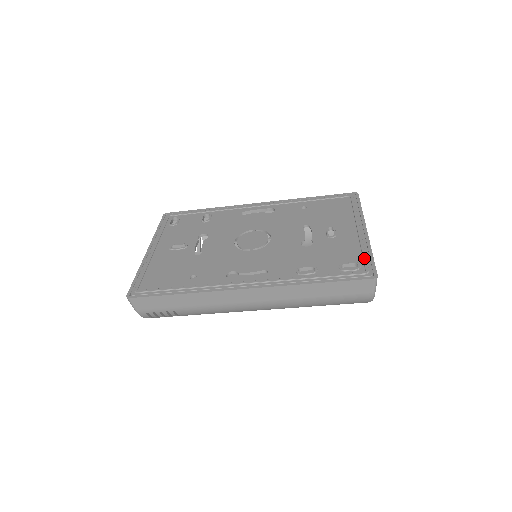
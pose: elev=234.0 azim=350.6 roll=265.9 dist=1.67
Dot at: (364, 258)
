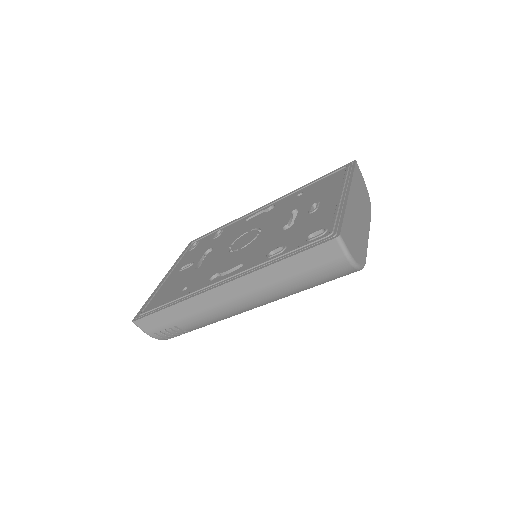
Dot at: (333, 221)
